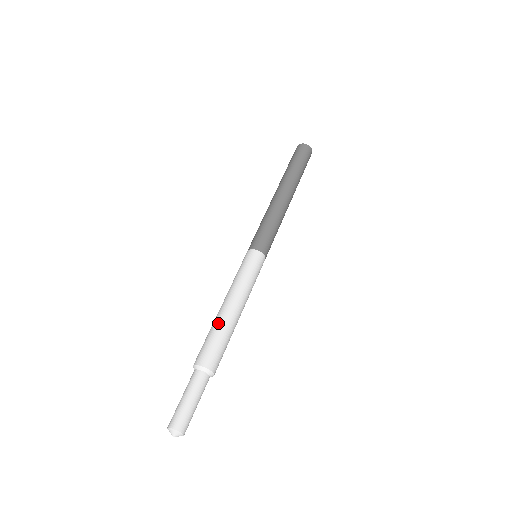
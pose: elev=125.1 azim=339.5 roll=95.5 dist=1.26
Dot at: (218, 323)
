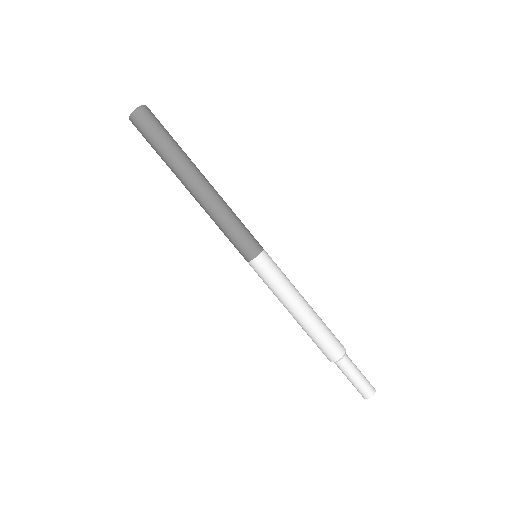
Dot at: (316, 325)
